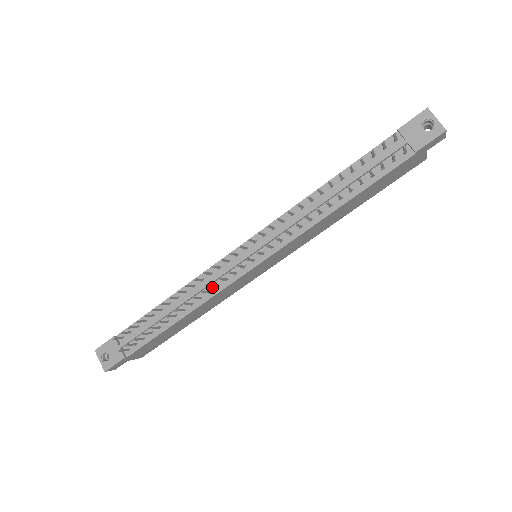
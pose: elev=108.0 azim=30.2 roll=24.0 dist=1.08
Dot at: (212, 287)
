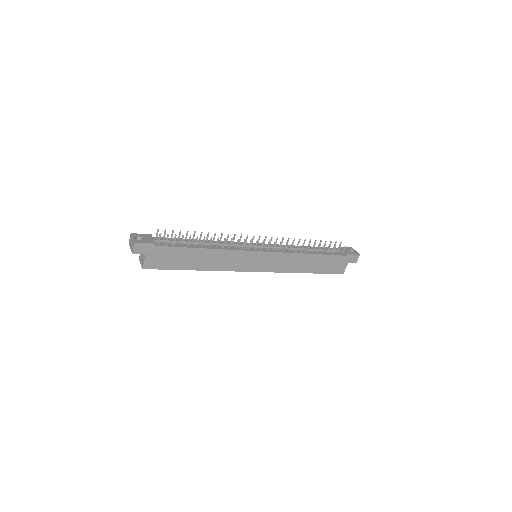
Dot at: (232, 247)
